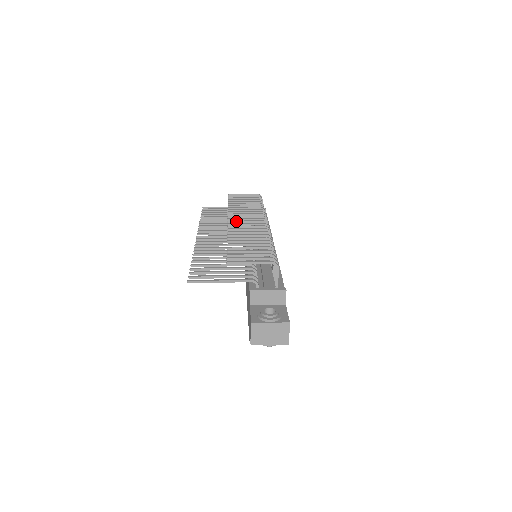
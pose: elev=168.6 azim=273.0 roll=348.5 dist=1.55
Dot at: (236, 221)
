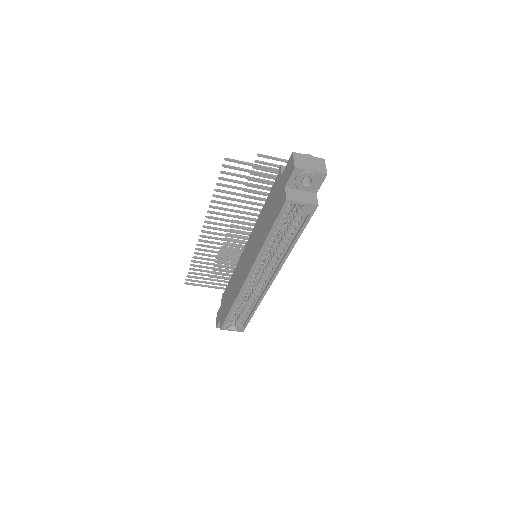
Dot at: (237, 225)
